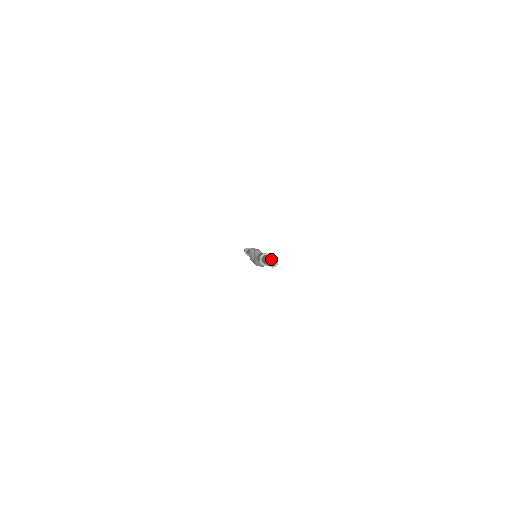
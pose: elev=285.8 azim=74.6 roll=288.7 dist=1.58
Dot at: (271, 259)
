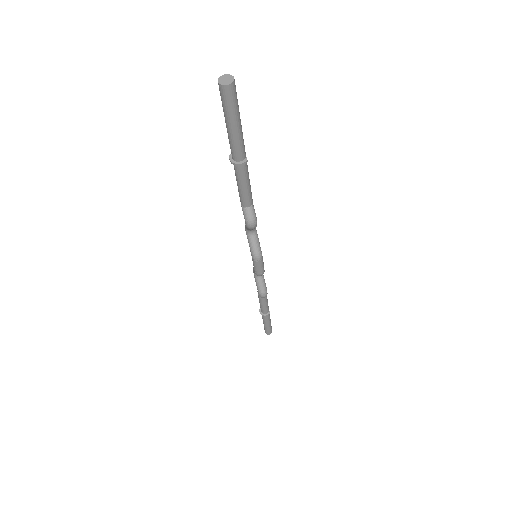
Dot at: (223, 76)
